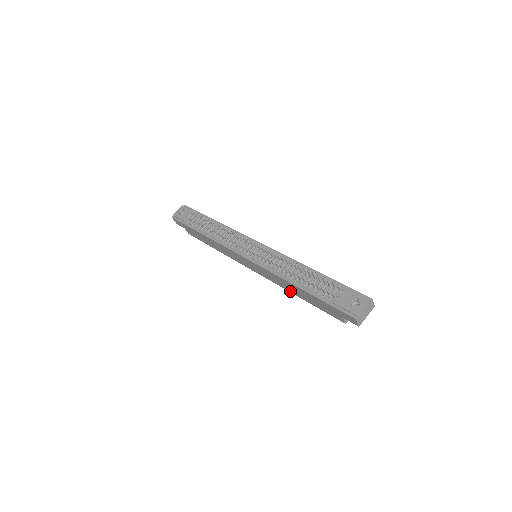
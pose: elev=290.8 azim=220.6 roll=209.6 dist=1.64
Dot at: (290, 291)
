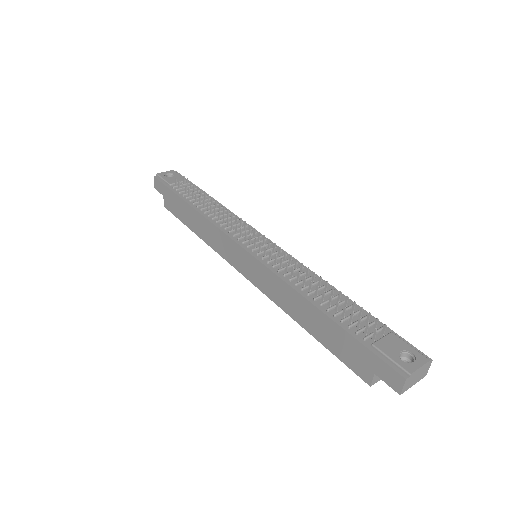
Dot at: (292, 315)
